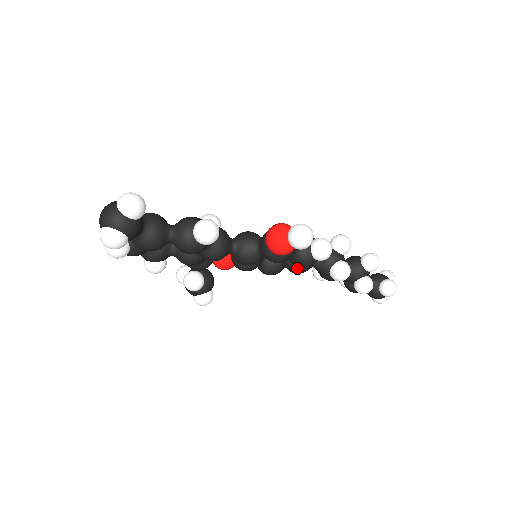
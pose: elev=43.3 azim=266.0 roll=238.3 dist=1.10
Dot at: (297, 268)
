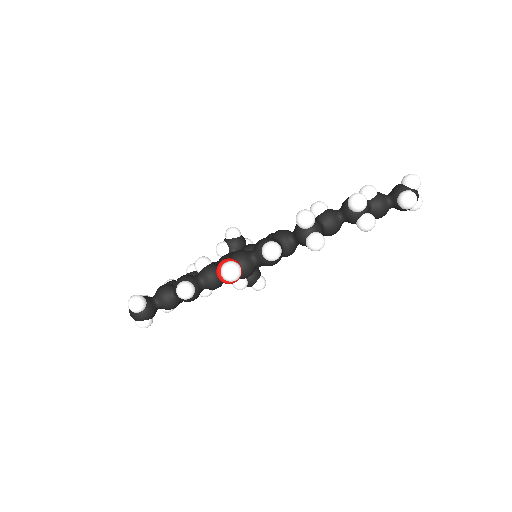
Dot at: (282, 256)
